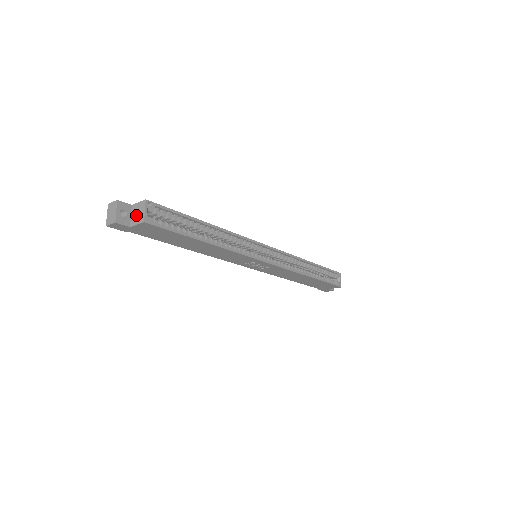
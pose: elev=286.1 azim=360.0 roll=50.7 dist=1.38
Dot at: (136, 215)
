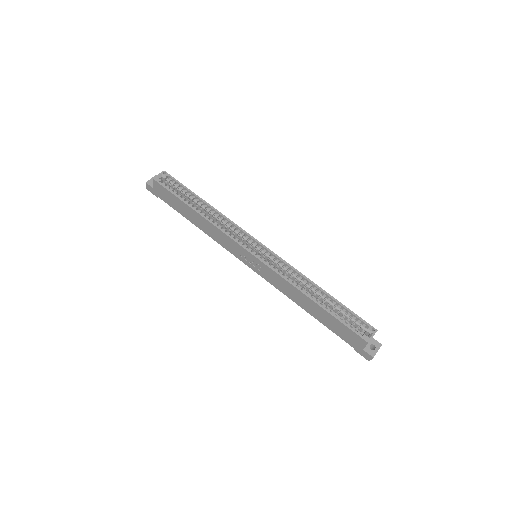
Dot at: occluded
